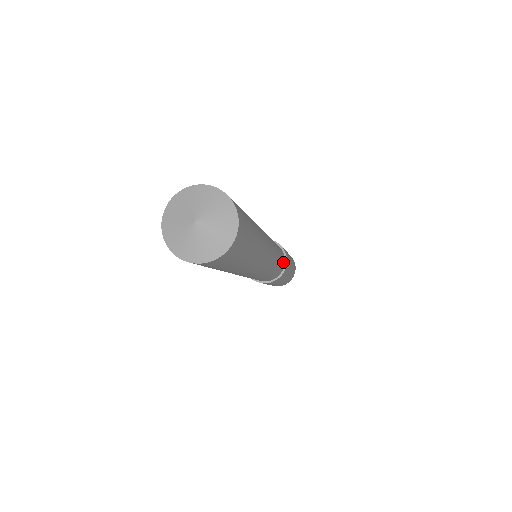
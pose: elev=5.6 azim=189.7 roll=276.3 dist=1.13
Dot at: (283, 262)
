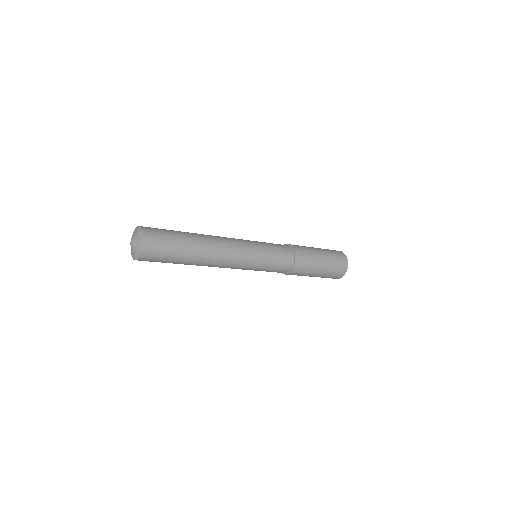
Dot at: (284, 247)
